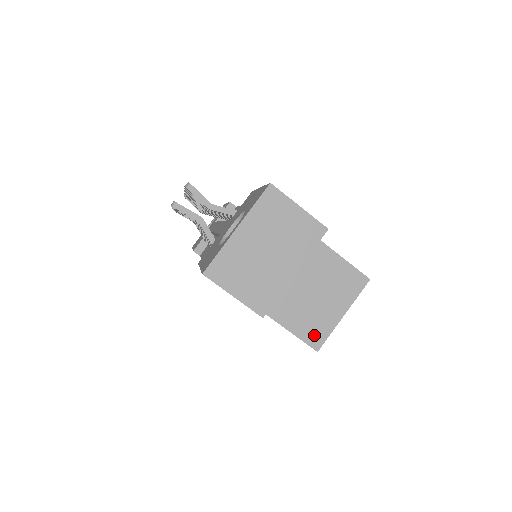
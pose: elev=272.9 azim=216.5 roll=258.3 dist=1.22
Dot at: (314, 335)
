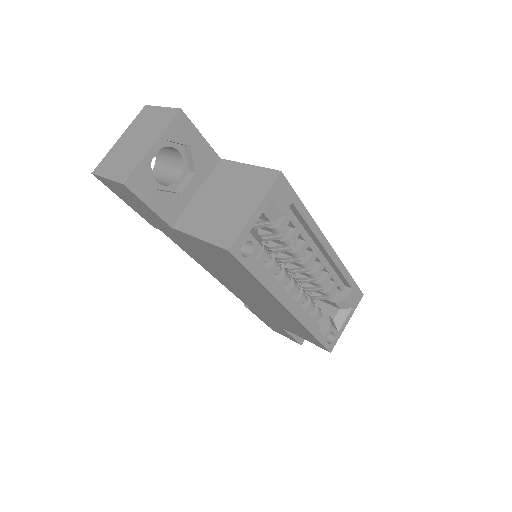
Dot at: (225, 236)
